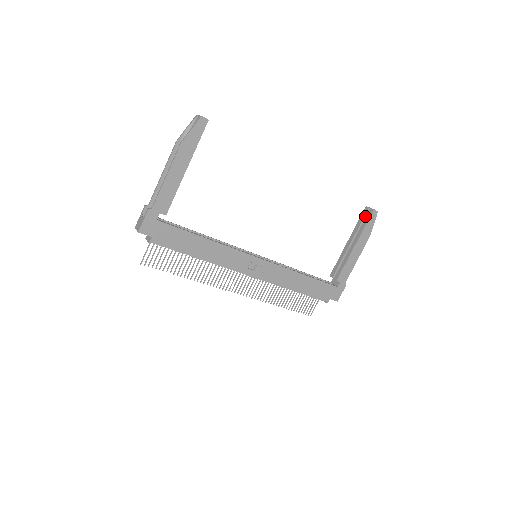
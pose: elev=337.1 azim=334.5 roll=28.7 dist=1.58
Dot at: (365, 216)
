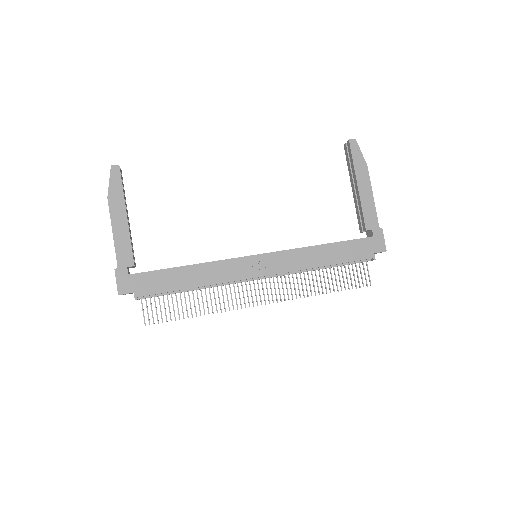
Dot at: (348, 153)
